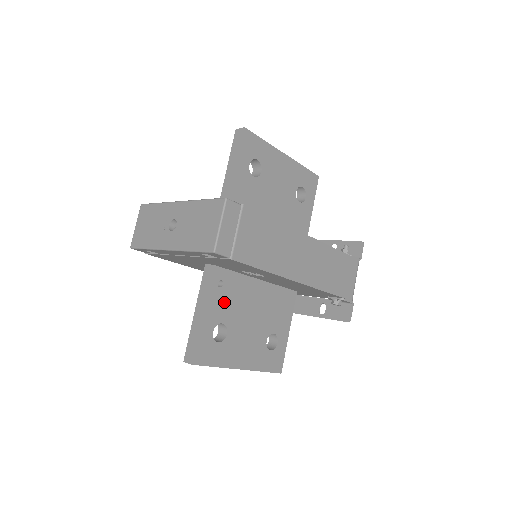
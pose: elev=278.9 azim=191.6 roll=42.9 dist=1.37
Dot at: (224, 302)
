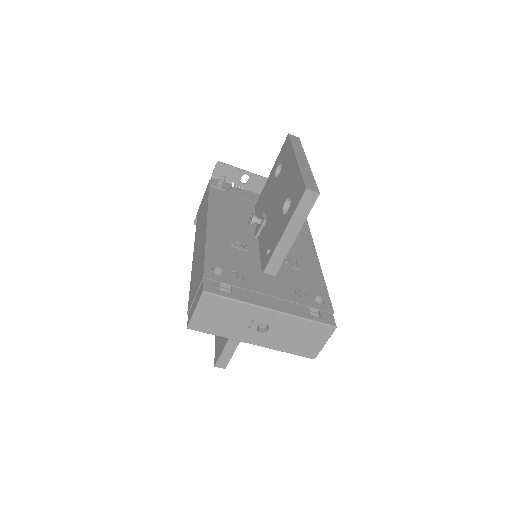
Dot at: occluded
